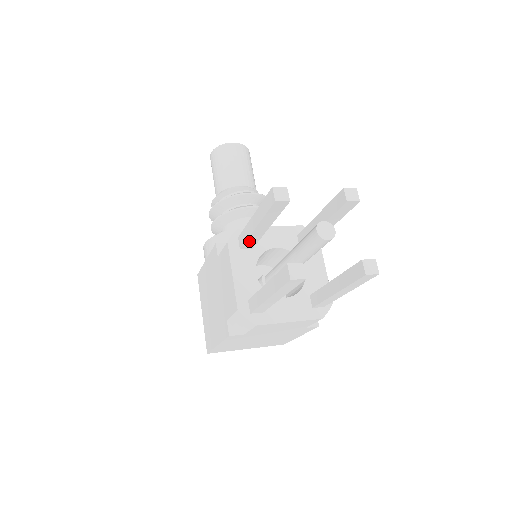
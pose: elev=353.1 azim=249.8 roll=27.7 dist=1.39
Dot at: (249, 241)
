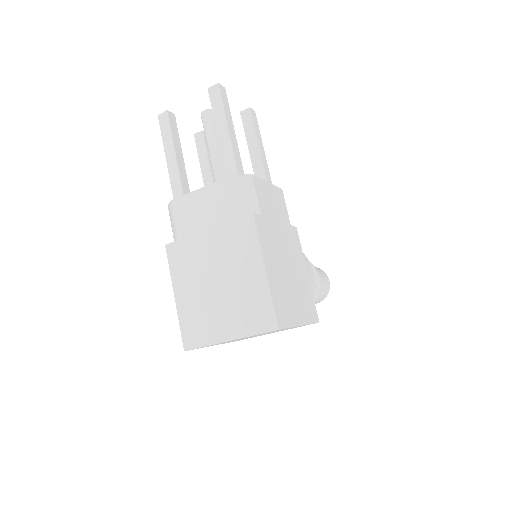
Dot at: occluded
